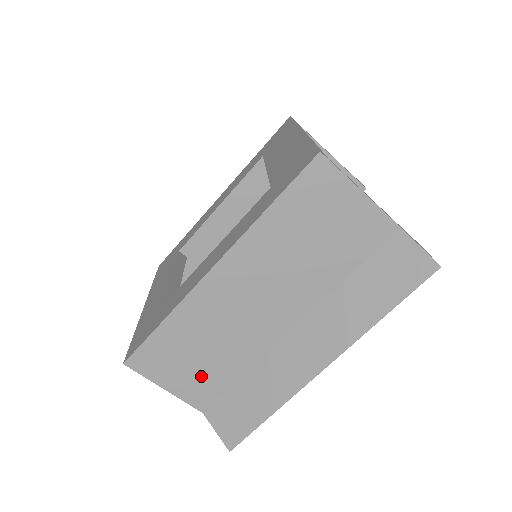
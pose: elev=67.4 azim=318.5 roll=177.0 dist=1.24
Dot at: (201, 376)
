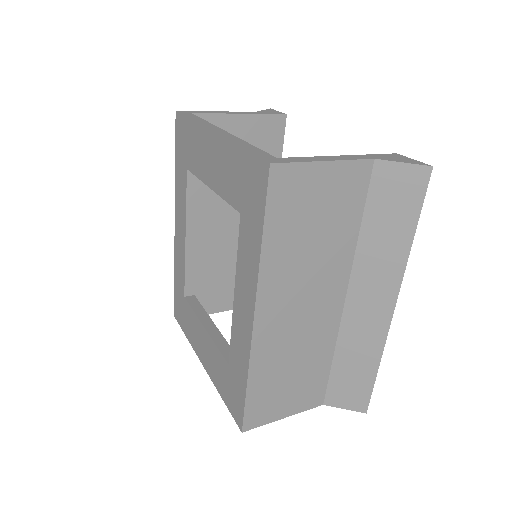
Dot at: (303, 387)
